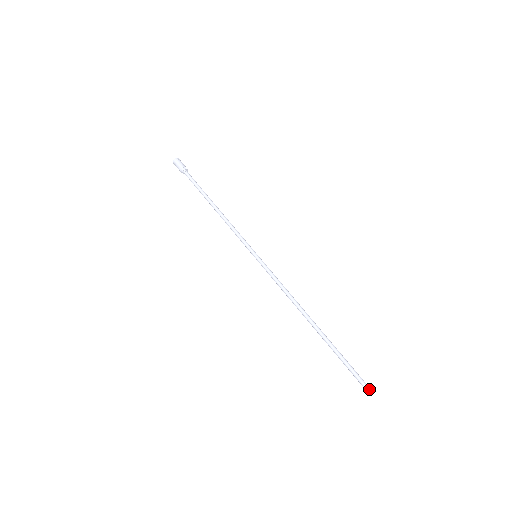
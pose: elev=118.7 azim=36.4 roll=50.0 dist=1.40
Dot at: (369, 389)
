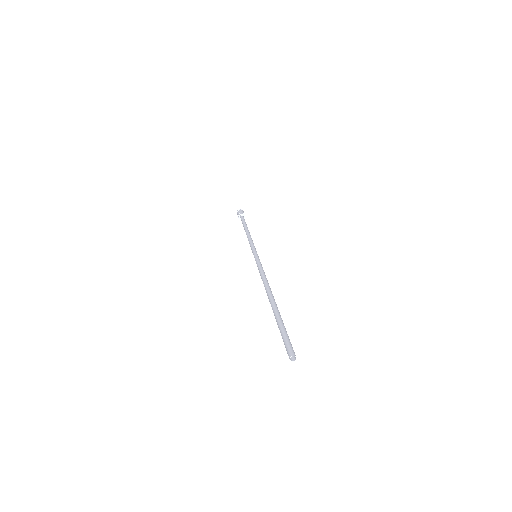
Dot at: occluded
